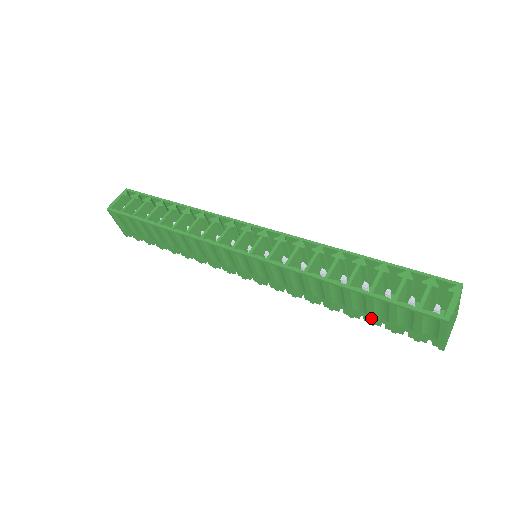
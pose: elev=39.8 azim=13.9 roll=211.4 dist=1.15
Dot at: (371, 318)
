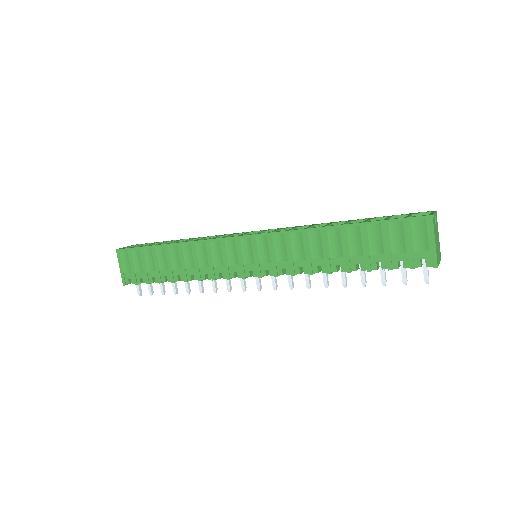
Dot at: (367, 259)
